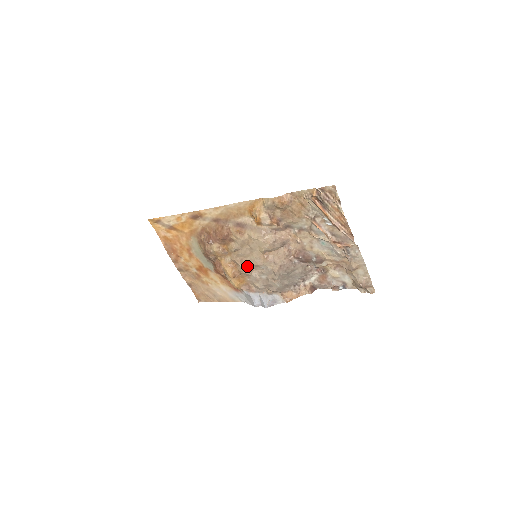
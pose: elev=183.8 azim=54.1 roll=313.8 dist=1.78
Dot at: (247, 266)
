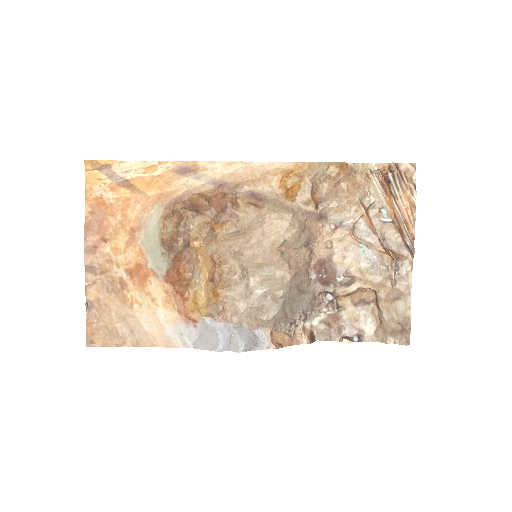
Dot at: (241, 265)
